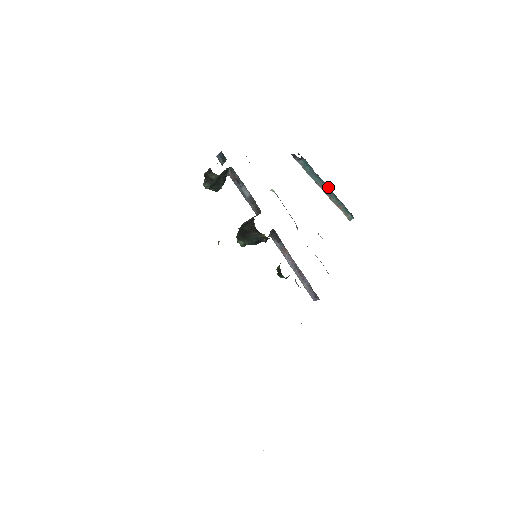
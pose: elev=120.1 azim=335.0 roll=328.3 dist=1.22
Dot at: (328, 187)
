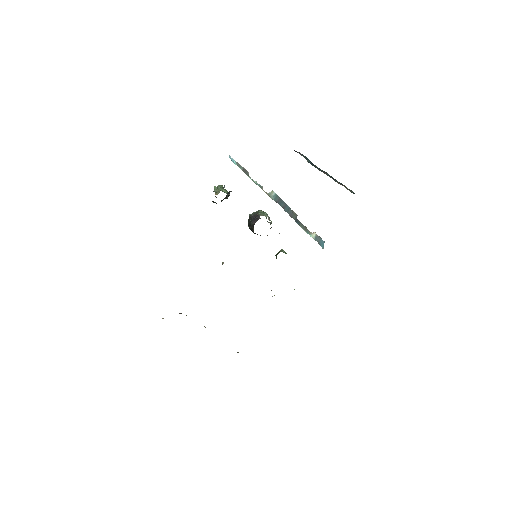
Dot at: (329, 175)
